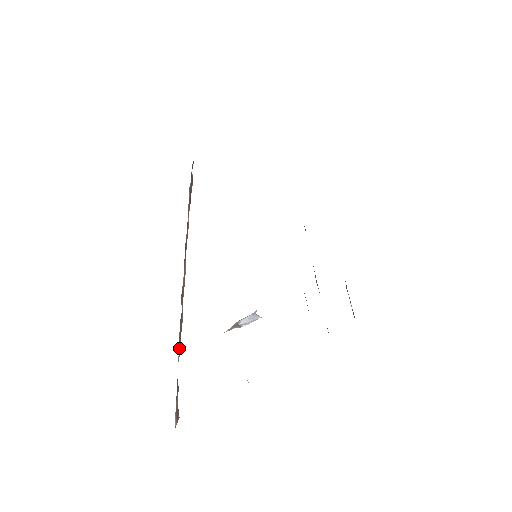
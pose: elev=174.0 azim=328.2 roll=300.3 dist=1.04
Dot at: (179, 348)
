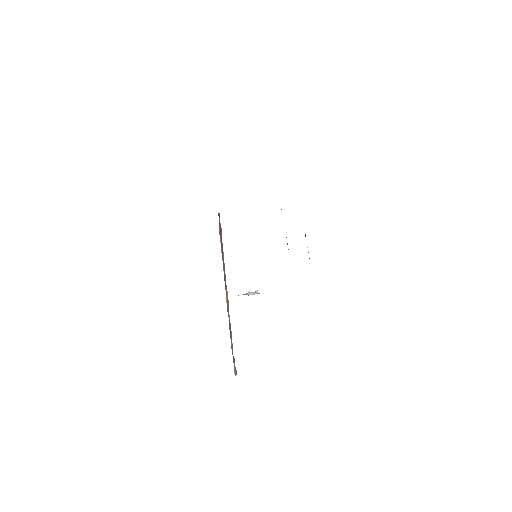
Dot at: (231, 339)
